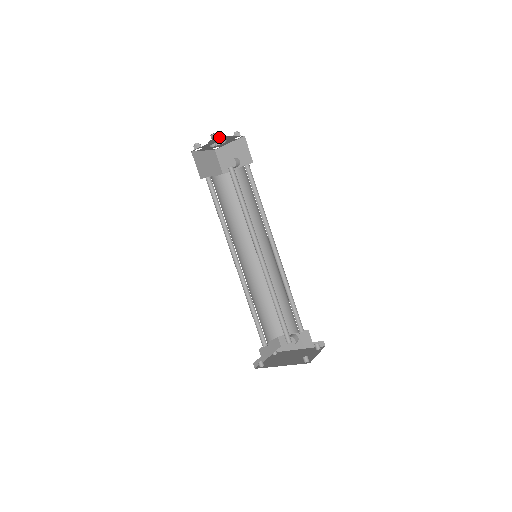
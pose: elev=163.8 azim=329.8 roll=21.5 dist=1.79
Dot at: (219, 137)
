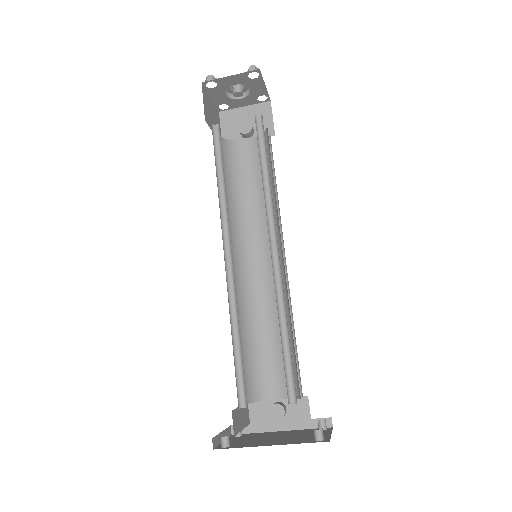
Dot at: (253, 70)
